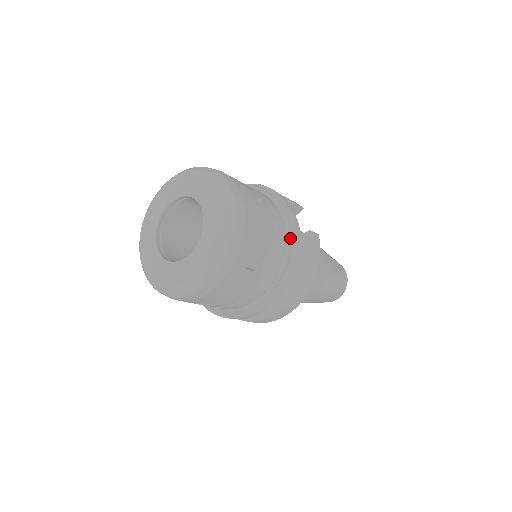
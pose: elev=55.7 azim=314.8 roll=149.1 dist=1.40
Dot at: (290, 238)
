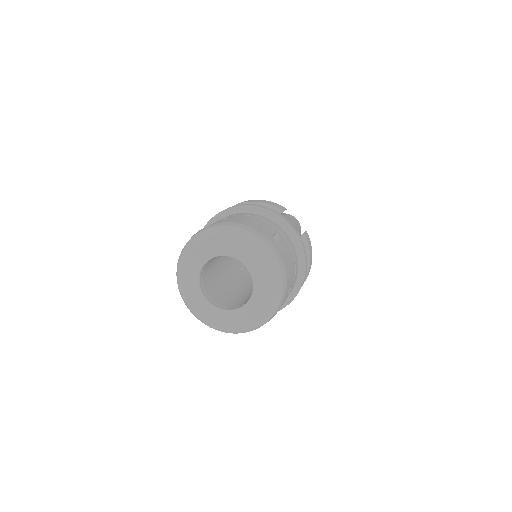
Dot at: (300, 252)
